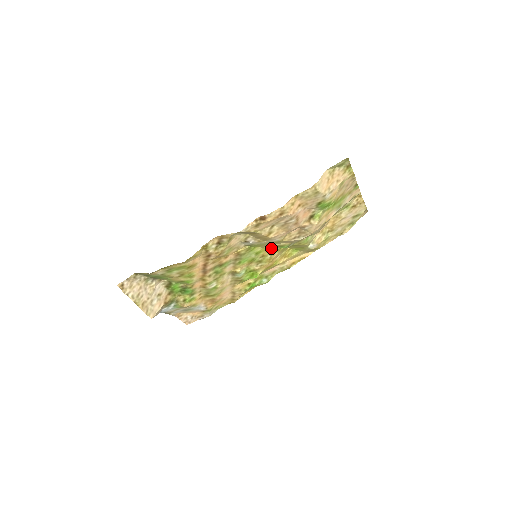
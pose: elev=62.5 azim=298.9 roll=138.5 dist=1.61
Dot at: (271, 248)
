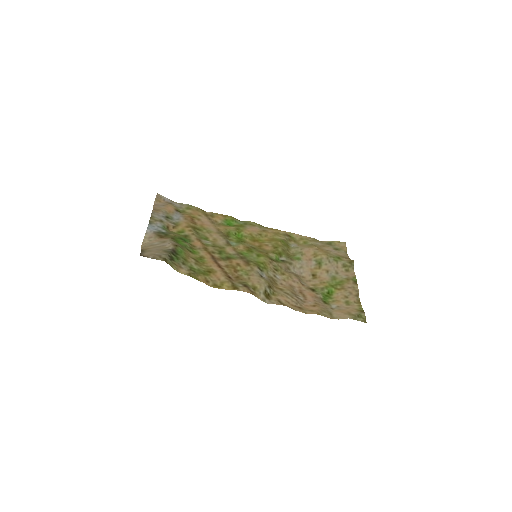
Dot at: (270, 258)
